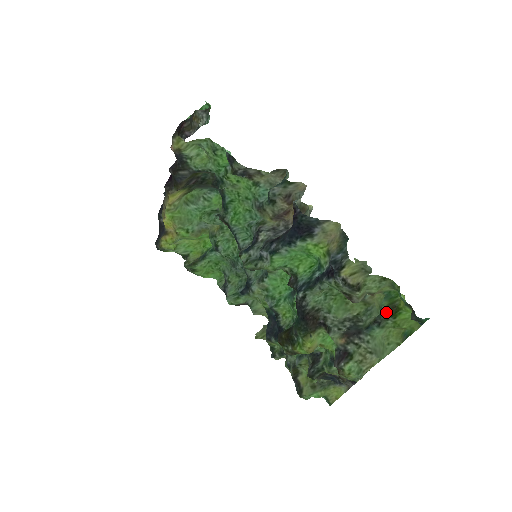
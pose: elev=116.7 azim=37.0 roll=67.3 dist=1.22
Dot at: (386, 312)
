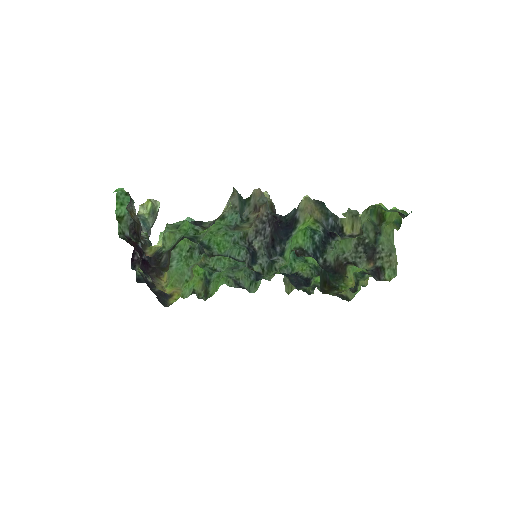
Dot at: (379, 223)
